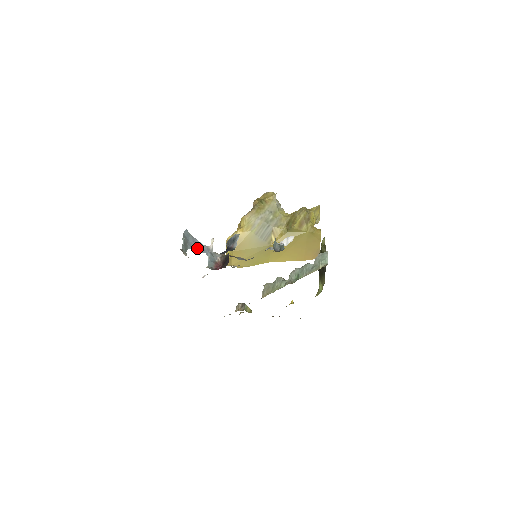
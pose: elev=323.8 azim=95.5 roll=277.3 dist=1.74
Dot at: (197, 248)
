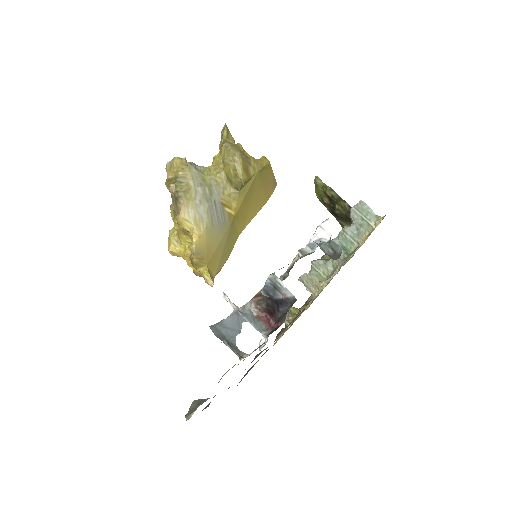
Dot at: (234, 329)
